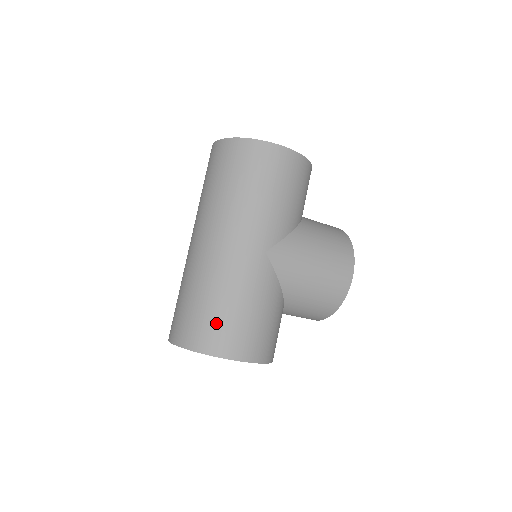
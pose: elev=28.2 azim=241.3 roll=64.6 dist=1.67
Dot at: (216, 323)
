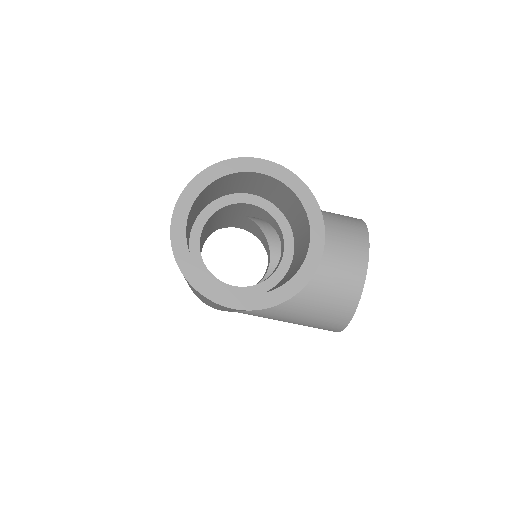
Dot at: occluded
